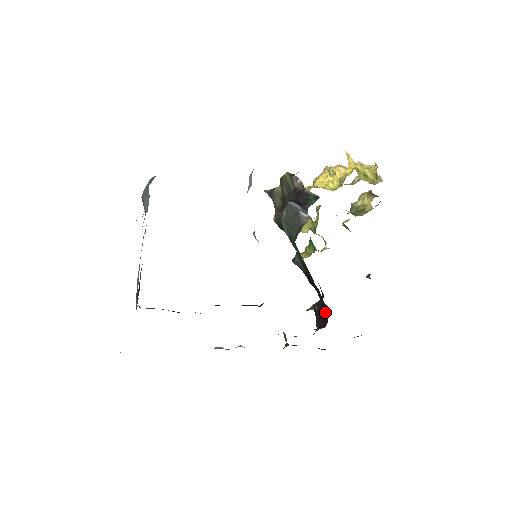
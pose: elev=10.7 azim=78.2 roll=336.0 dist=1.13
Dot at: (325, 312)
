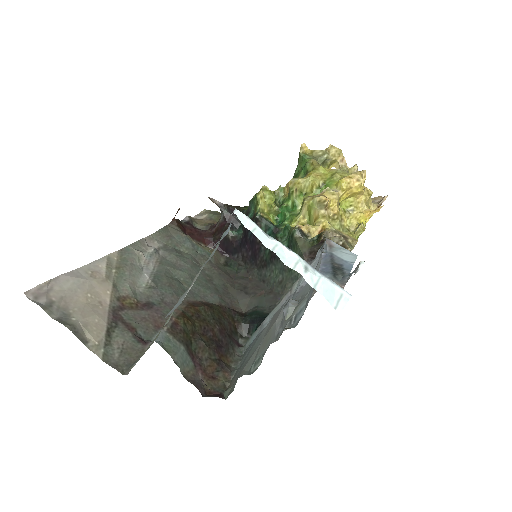
Dot at: (235, 252)
